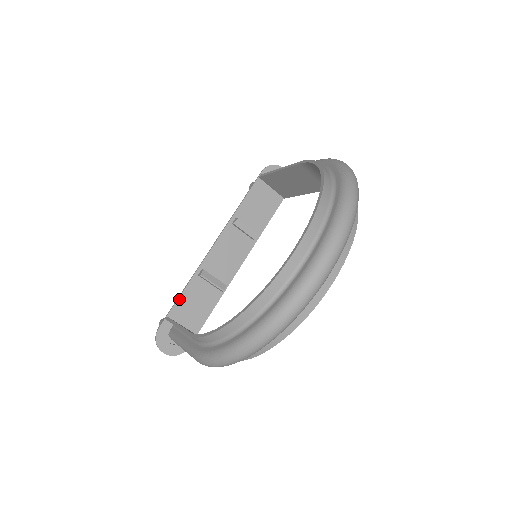
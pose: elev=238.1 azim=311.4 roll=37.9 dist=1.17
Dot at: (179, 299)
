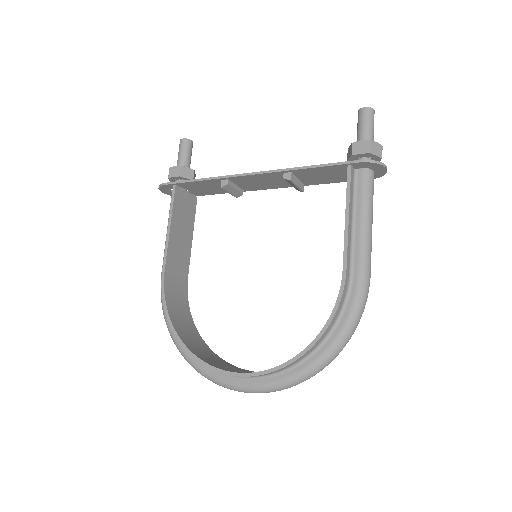
Dot at: (193, 182)
